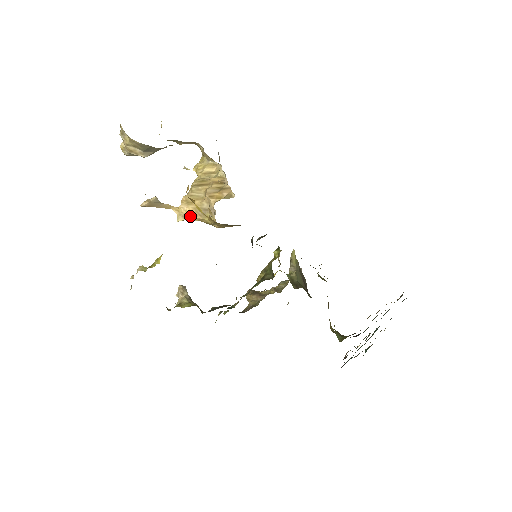
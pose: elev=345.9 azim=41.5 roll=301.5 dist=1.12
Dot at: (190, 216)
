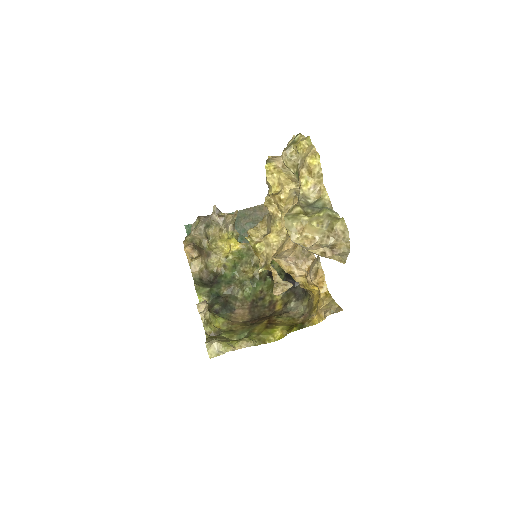
Dot at: occluded
